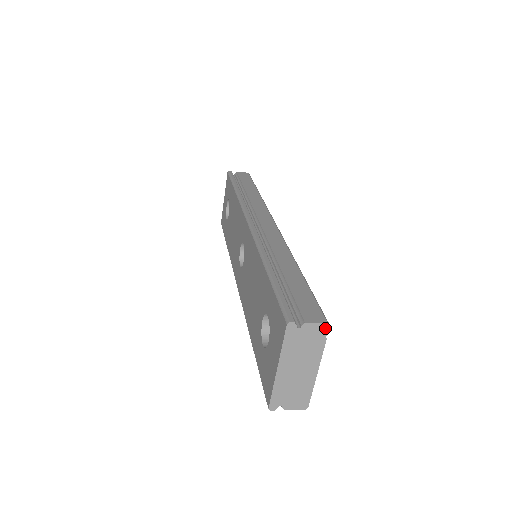
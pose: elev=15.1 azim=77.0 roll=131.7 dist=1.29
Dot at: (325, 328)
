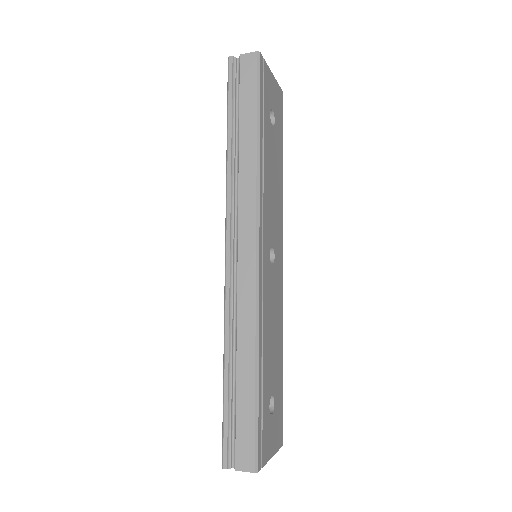
Dot at: (255, 471)
